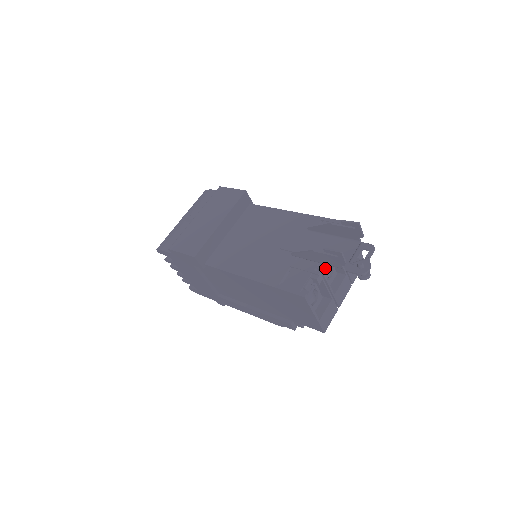
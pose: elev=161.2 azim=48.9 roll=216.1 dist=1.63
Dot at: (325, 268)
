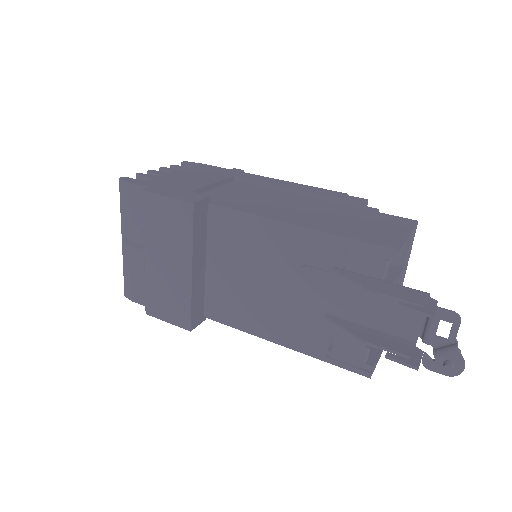
Dot at: occluded
